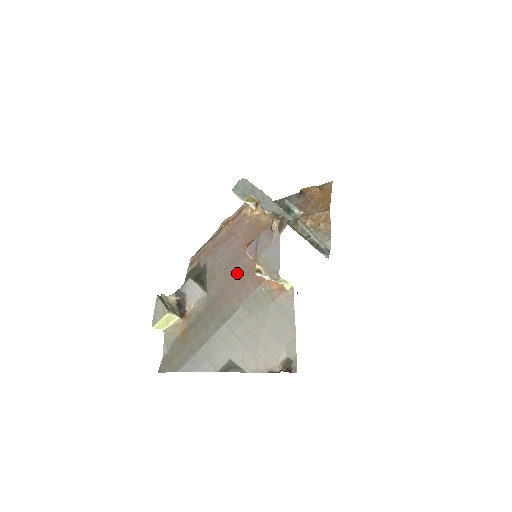
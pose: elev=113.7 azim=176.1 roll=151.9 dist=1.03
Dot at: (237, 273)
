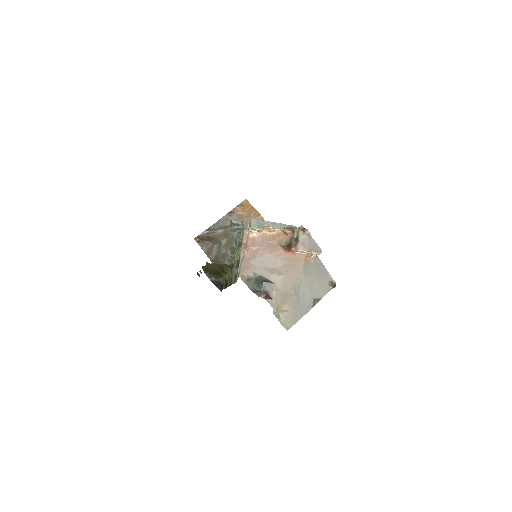
Dot at: (284, 265)
